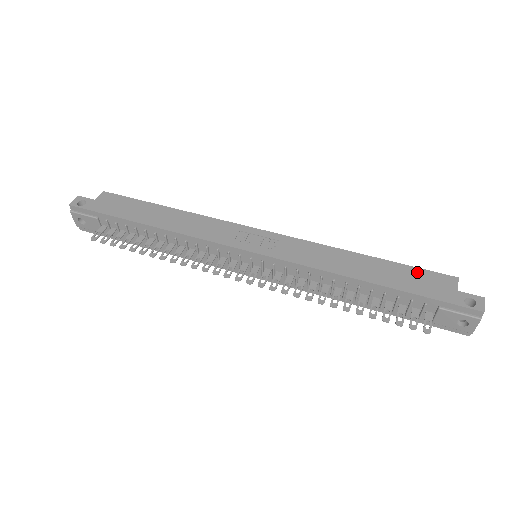
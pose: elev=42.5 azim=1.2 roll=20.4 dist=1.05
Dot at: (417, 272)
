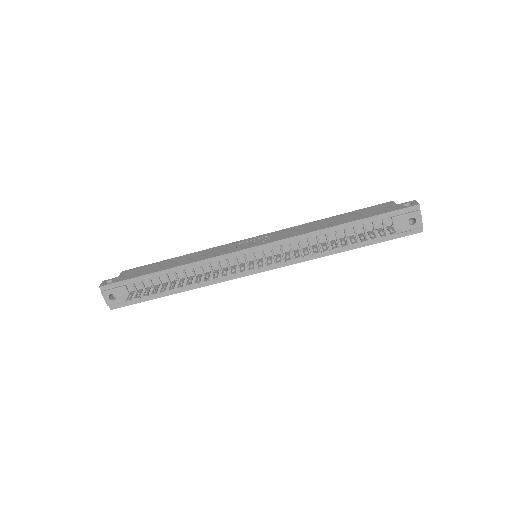
Dot at: (367, 209)
